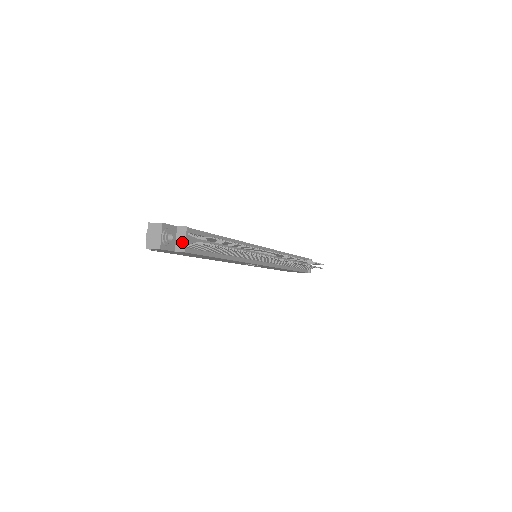
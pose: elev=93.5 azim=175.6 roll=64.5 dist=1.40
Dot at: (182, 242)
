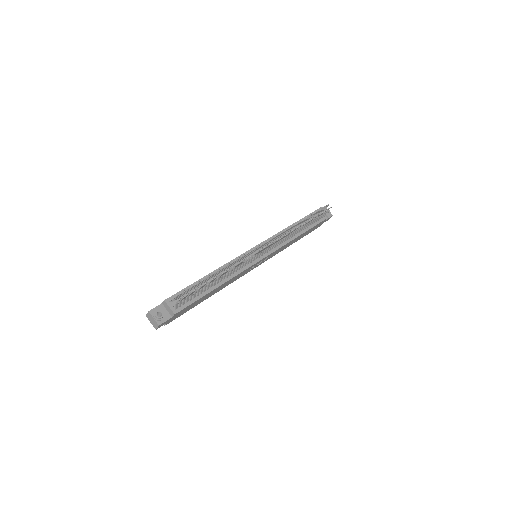
Dot at: (169, 310)
